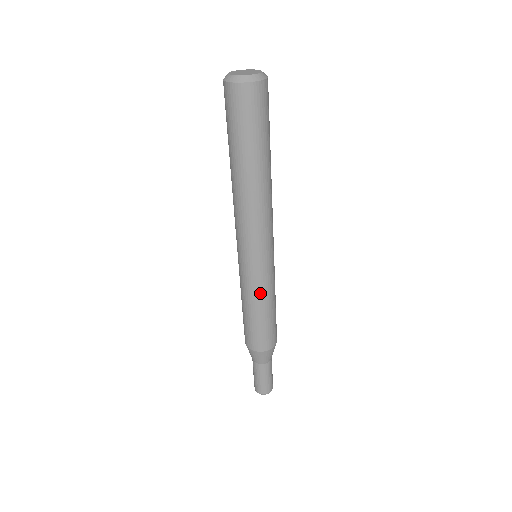
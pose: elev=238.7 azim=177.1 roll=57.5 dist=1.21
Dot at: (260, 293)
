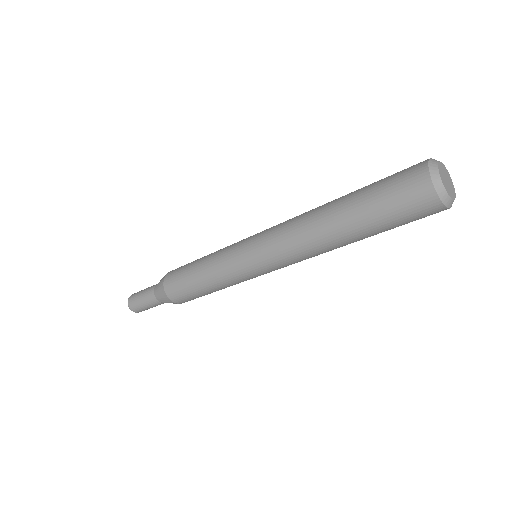
Dot at: (219, 273)
